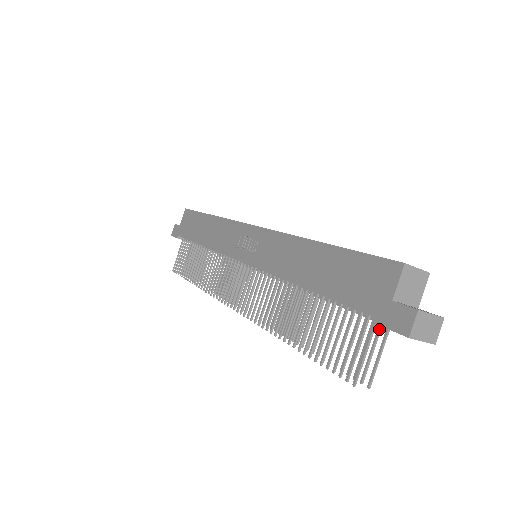
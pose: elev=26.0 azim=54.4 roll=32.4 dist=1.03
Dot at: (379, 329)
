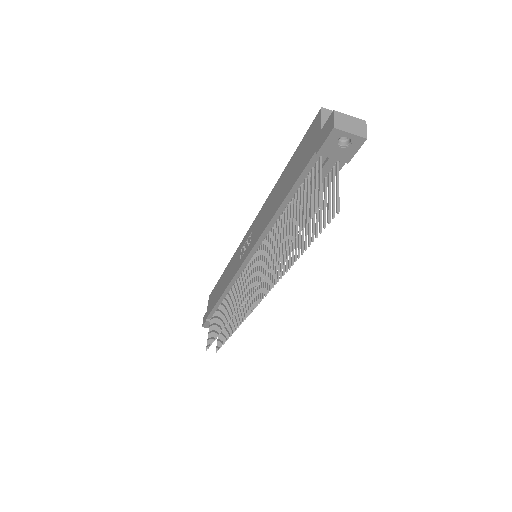
Dot at: (332, 175)
